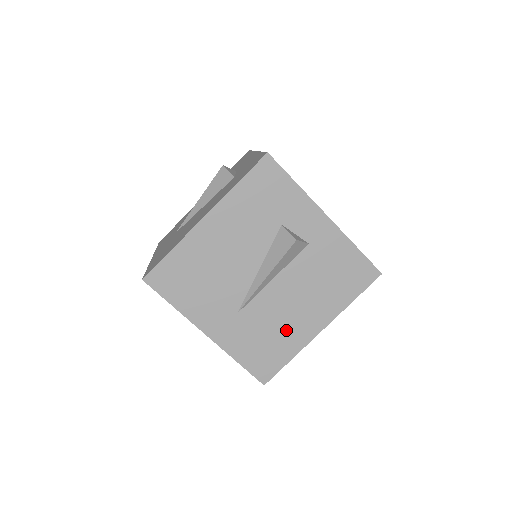
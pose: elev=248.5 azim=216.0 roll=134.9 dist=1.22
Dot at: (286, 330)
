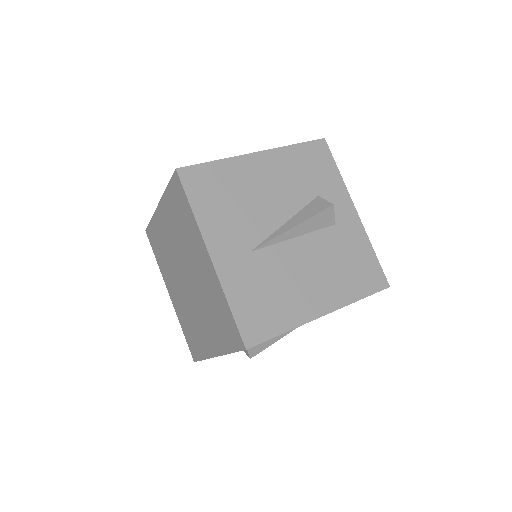
Dot at: (291, 296)
